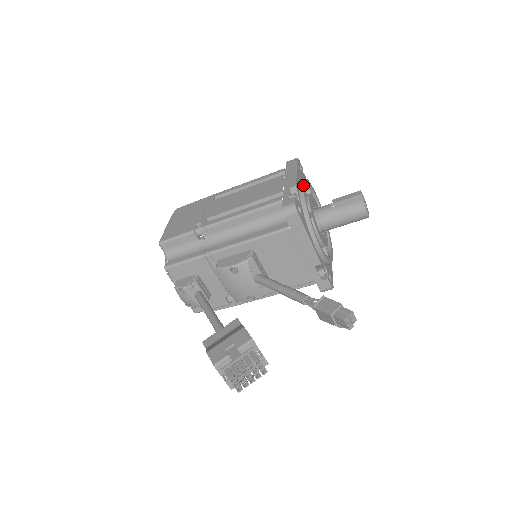
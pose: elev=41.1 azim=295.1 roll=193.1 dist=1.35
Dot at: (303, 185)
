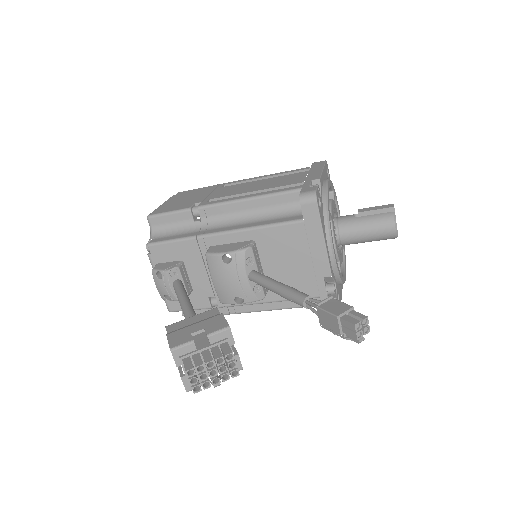
Dot at: (328, 183)
